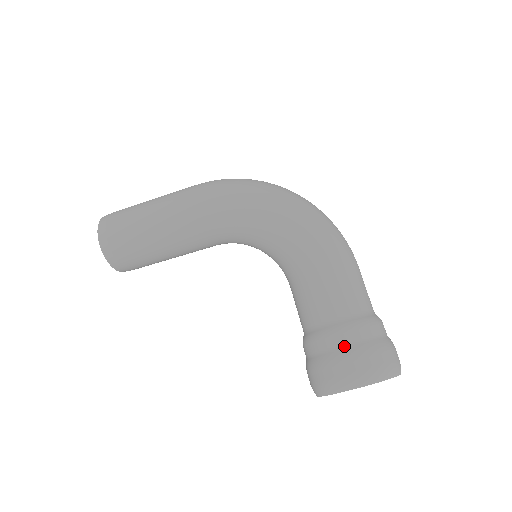
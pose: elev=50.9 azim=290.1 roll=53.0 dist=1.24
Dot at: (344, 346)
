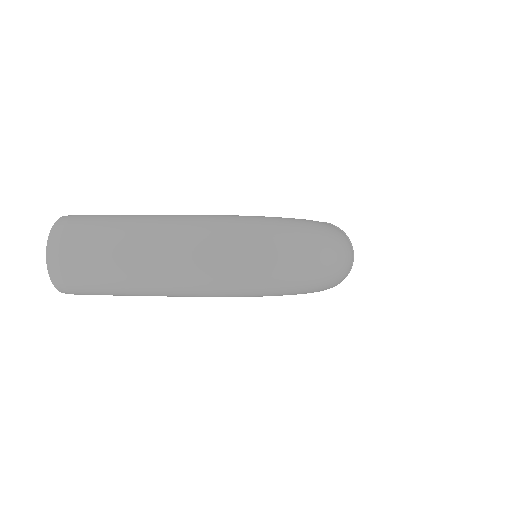
Dot at: occluded
